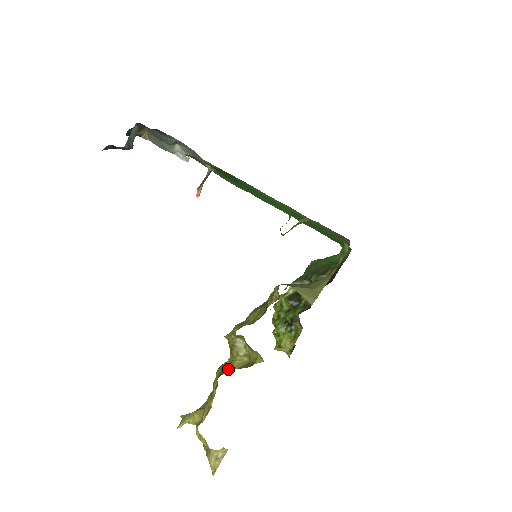
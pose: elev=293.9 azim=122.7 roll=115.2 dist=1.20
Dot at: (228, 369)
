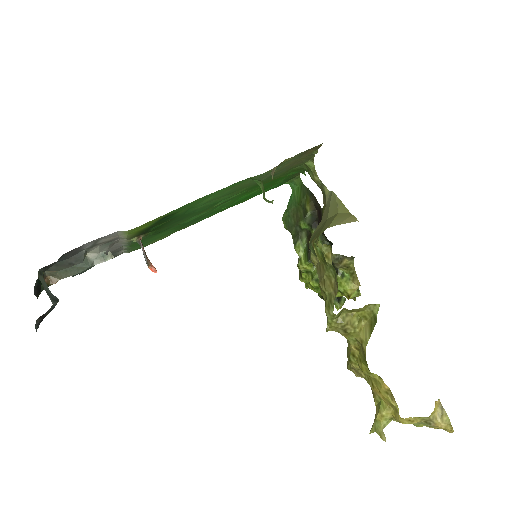
Dot at: (363, 347)
